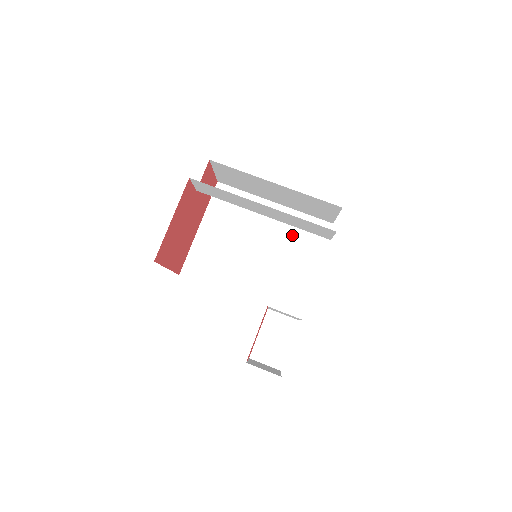
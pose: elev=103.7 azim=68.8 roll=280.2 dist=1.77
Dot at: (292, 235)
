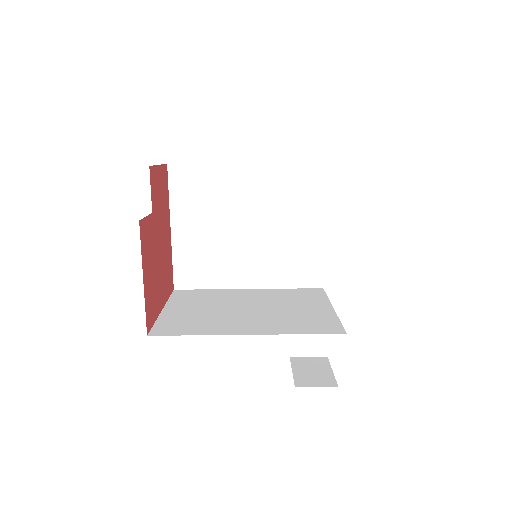
Dot at: (283, 195)
